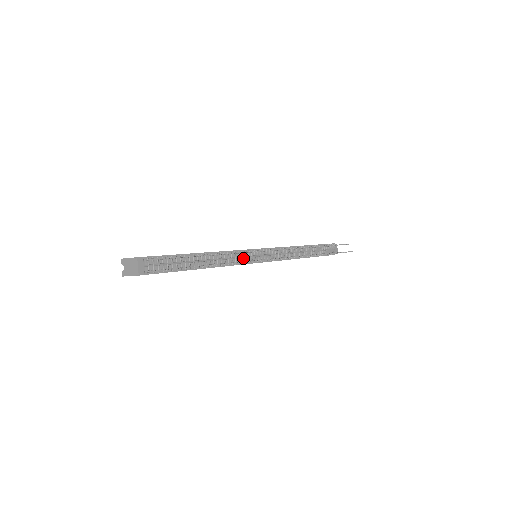
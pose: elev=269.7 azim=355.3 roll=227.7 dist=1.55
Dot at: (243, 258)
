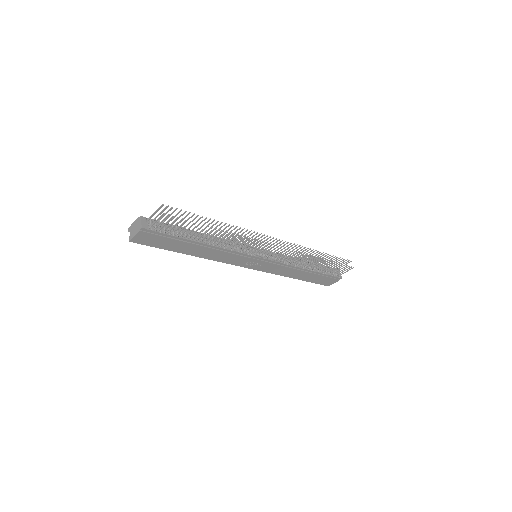
Dot at: occluded
